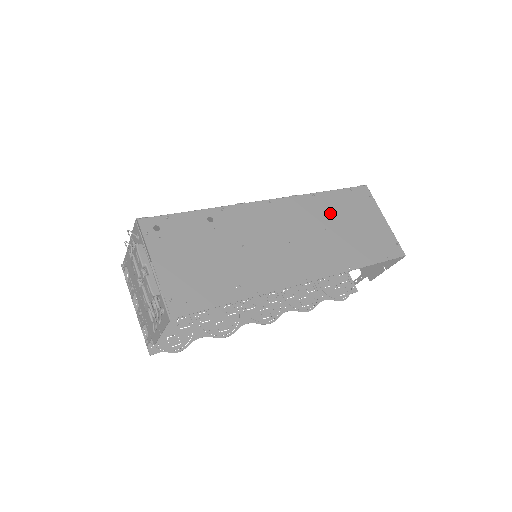
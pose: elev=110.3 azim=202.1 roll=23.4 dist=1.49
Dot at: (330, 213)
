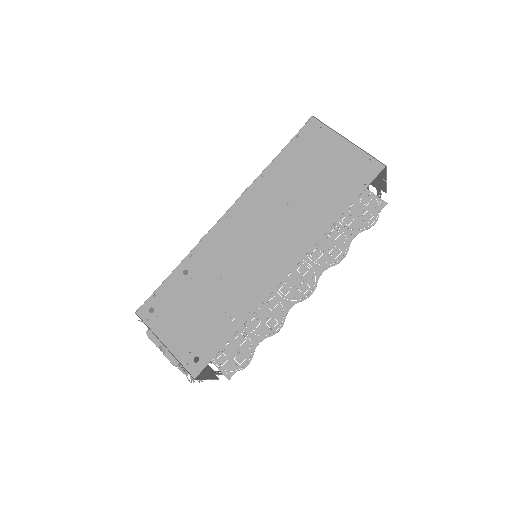
Dot at: (285, 182)
